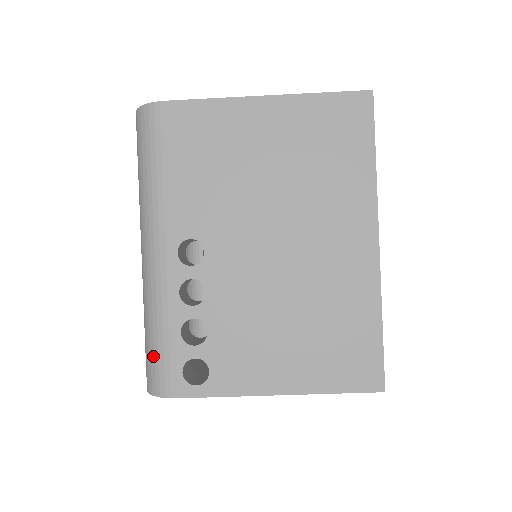
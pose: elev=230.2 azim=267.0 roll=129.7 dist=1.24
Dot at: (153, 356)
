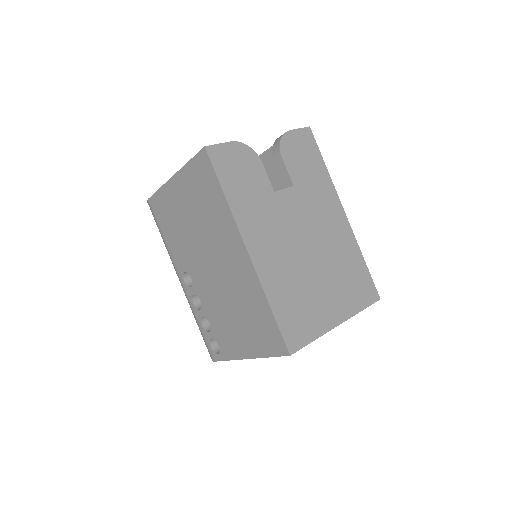
Dot at: occluded
